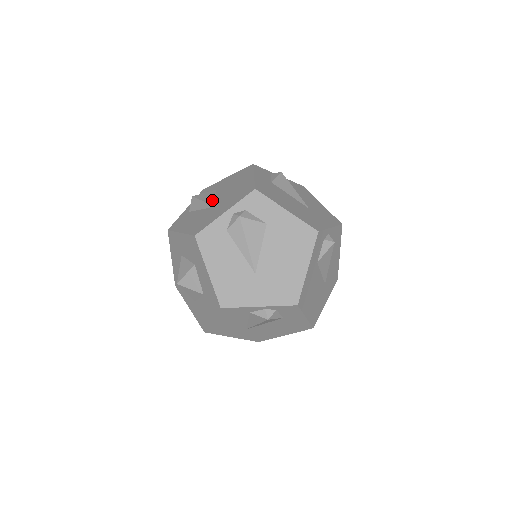
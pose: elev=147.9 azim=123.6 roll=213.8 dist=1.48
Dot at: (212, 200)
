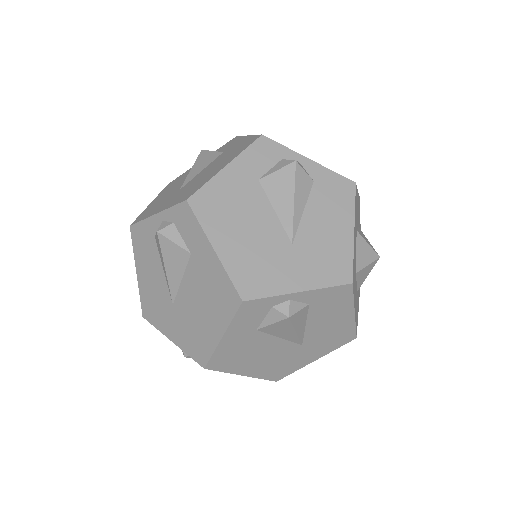
Dot at: (194, 173)
